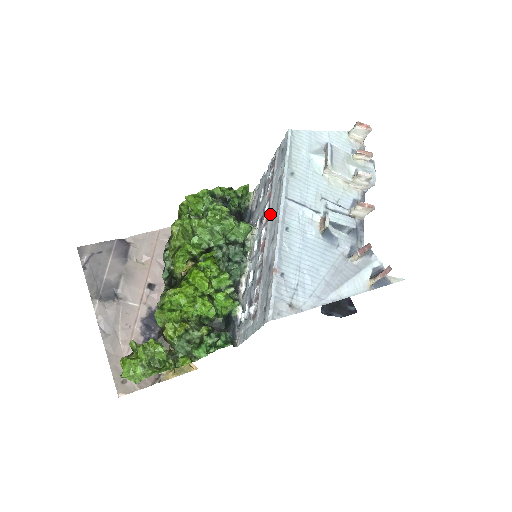
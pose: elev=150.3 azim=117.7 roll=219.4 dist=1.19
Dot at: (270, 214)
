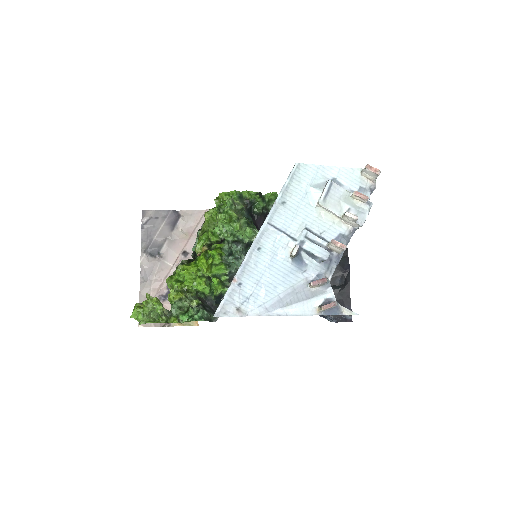
Dot at: occluded
